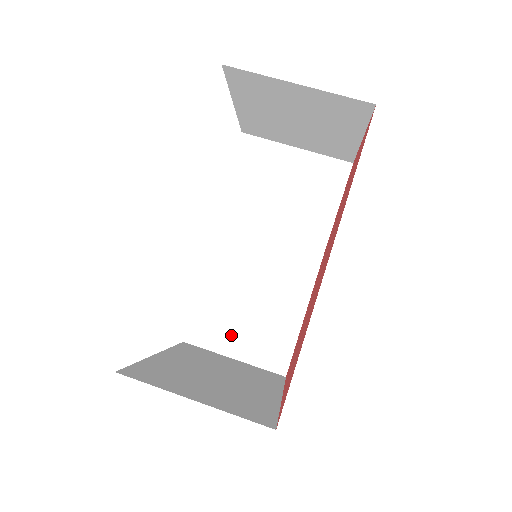
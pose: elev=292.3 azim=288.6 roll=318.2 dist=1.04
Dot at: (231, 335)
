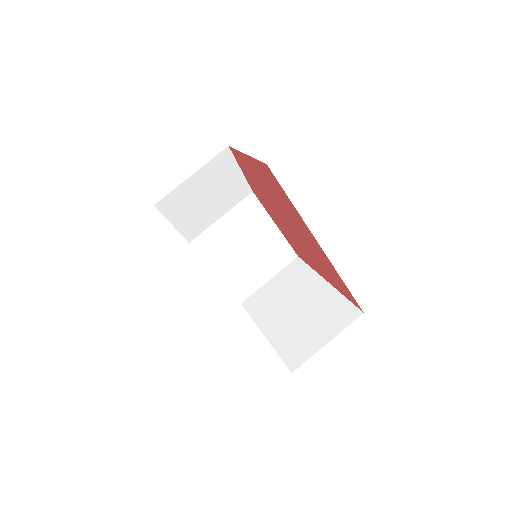
Dot at: (257, 274)
